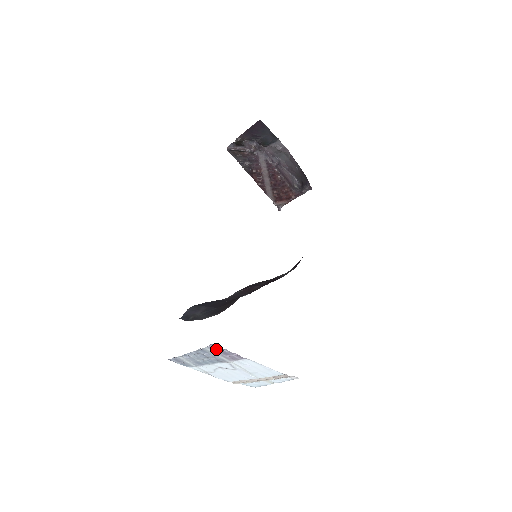
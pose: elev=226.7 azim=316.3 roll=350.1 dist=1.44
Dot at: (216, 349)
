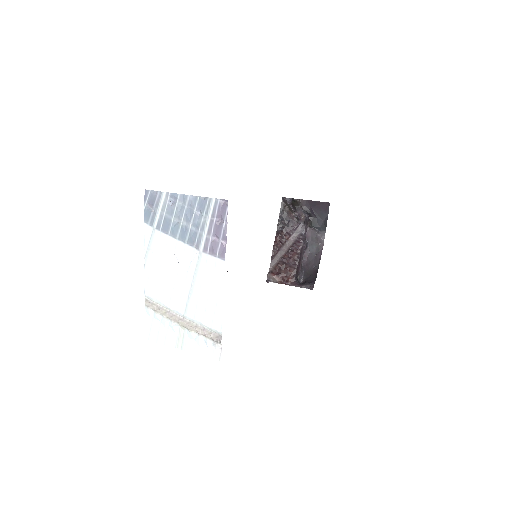
Dot at: (219, 213)
